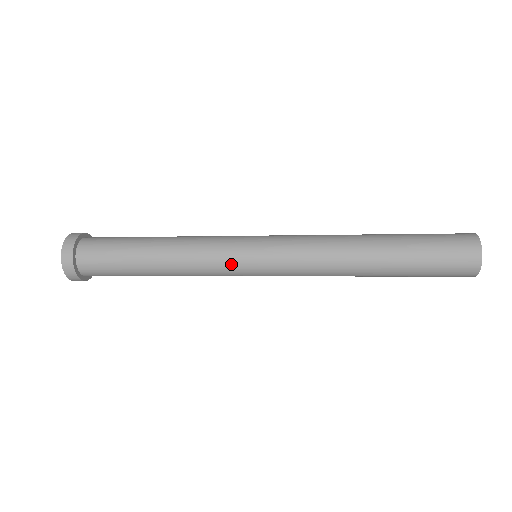
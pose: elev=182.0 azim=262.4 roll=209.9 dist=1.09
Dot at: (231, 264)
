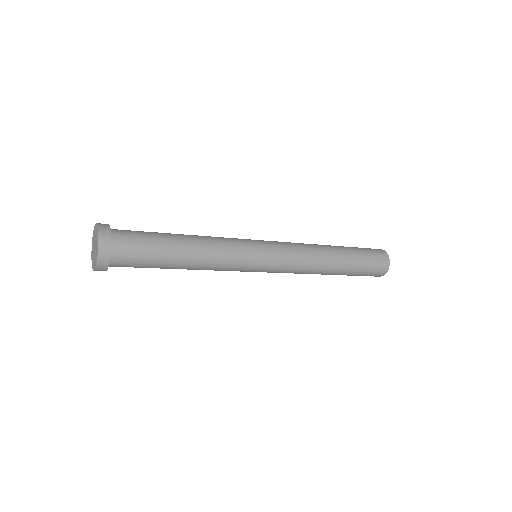
Dot at: (247, 246)
